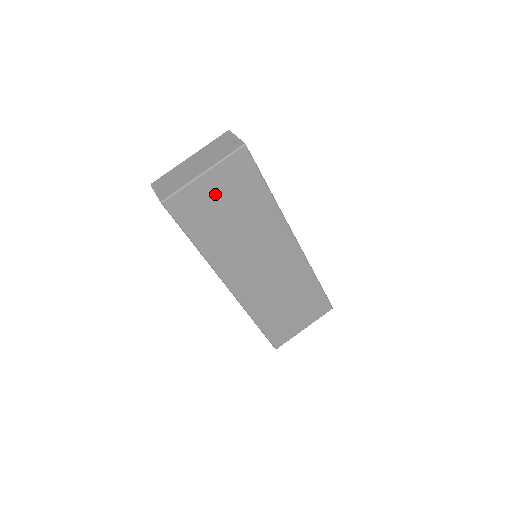
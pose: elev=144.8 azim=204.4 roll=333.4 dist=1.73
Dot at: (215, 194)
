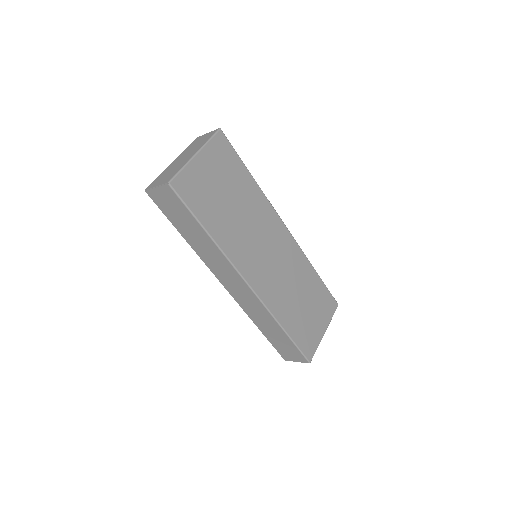
Dot at: (210, 176)
